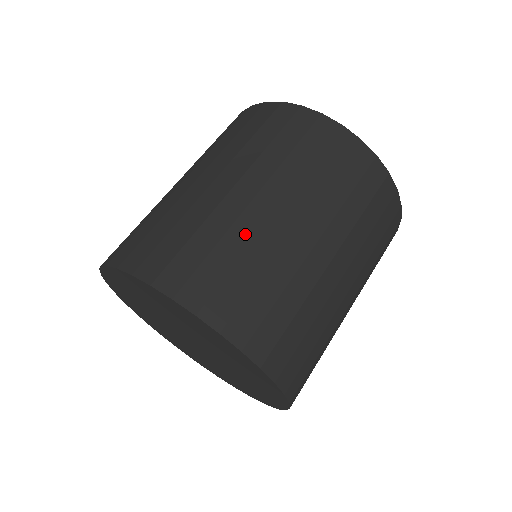
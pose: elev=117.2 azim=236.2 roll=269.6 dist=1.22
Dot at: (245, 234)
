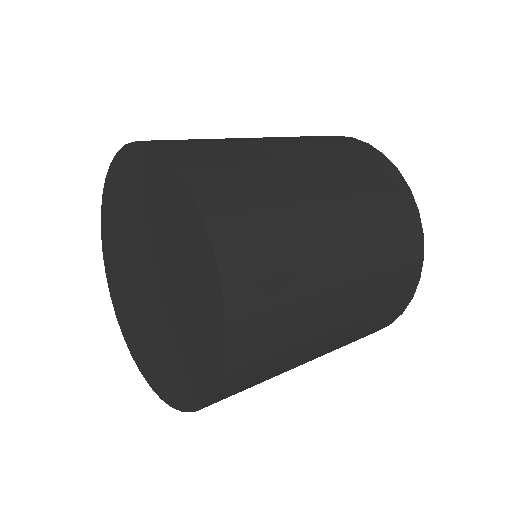
Dot at: (308, 252)
